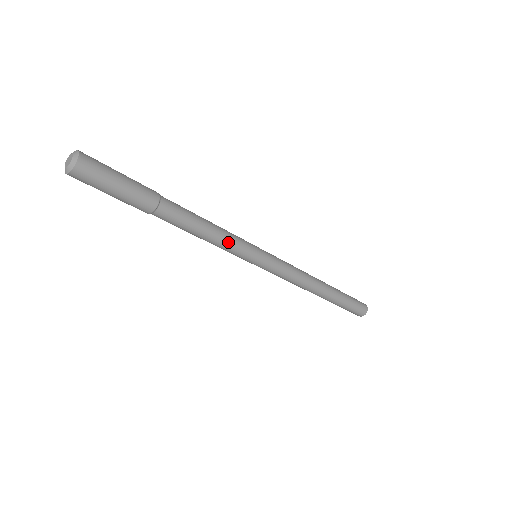
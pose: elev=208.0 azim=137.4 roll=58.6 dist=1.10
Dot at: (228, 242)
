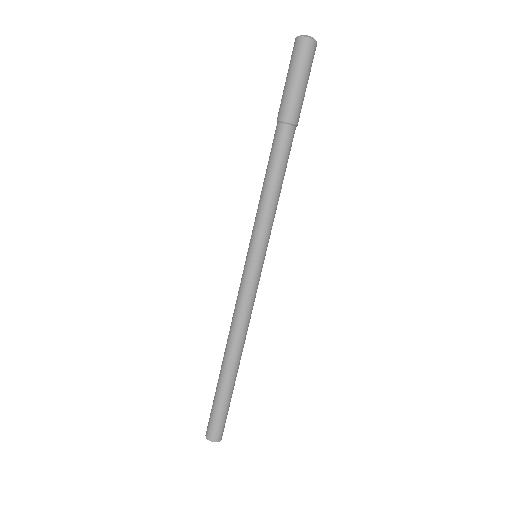
Dot at: (275, 212)
